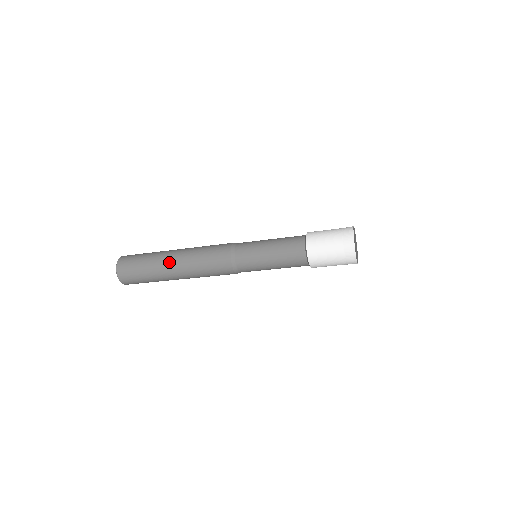
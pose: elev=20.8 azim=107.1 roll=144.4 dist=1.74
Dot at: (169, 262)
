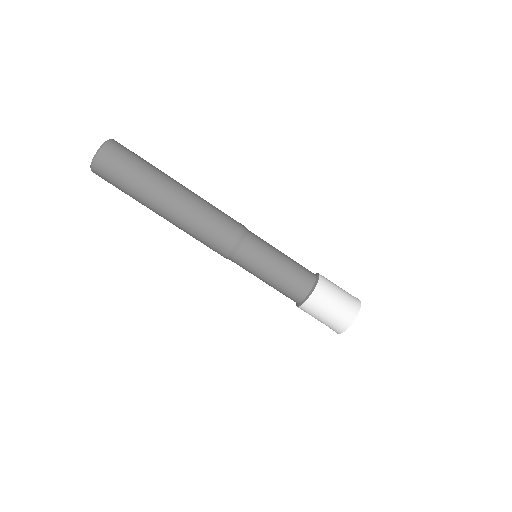
Dot at: occluded
